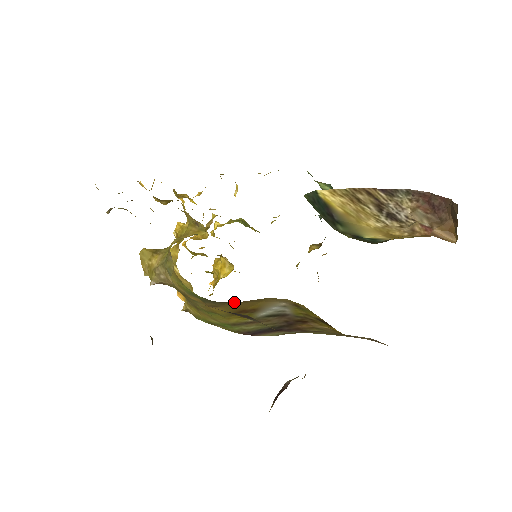
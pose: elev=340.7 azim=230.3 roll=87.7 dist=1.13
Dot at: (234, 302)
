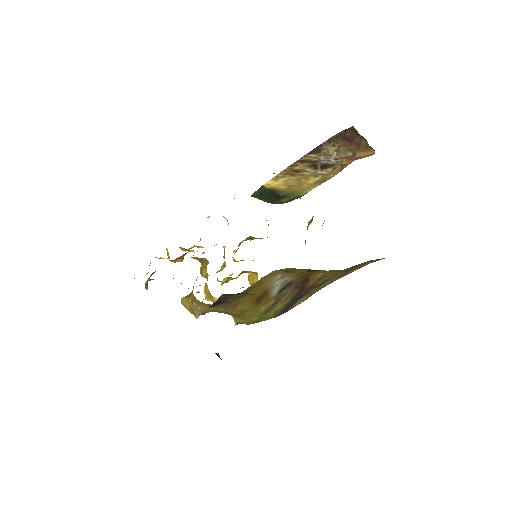
Dot at: occluded
